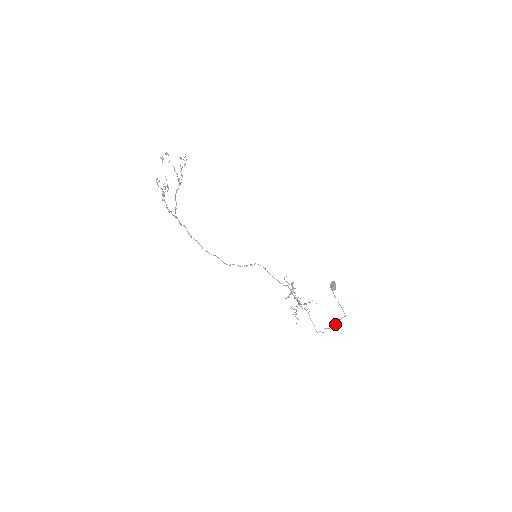
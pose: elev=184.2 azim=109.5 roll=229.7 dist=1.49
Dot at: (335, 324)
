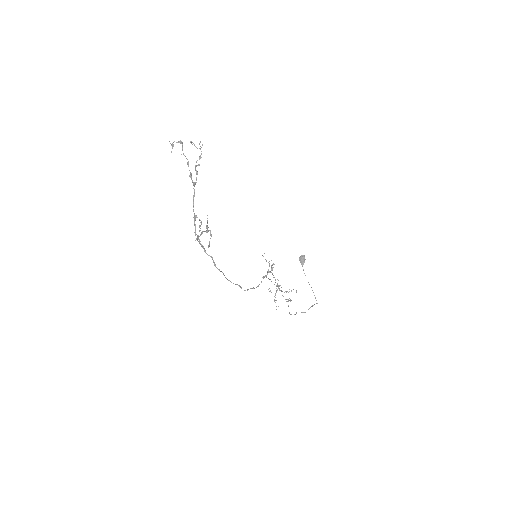
Dot at: occluded
